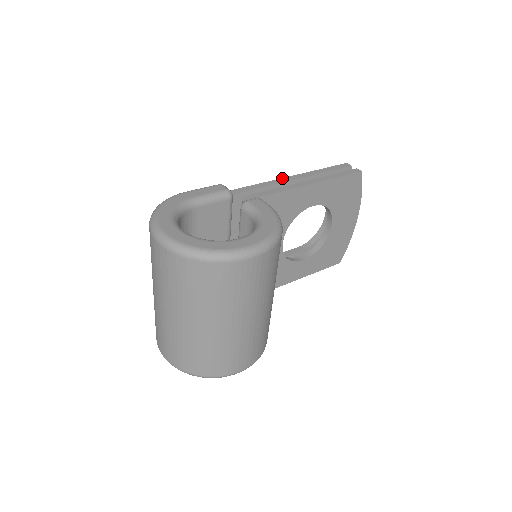
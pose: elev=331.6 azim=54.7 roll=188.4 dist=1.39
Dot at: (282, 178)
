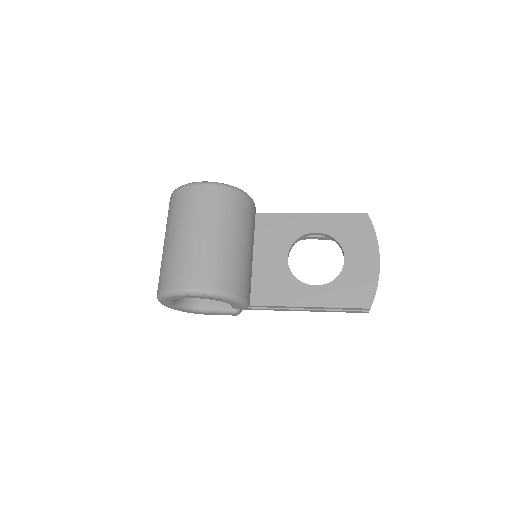
Dot at: occluded
